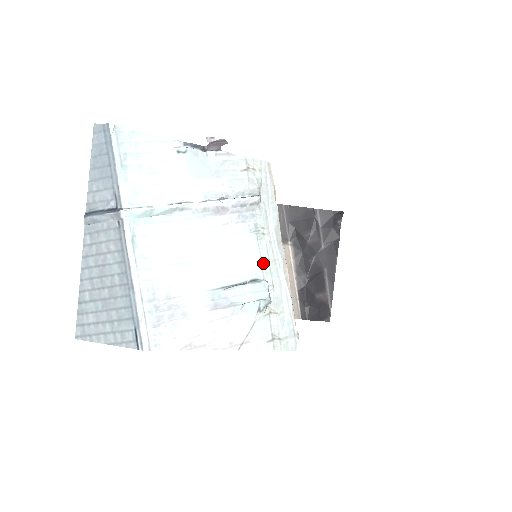
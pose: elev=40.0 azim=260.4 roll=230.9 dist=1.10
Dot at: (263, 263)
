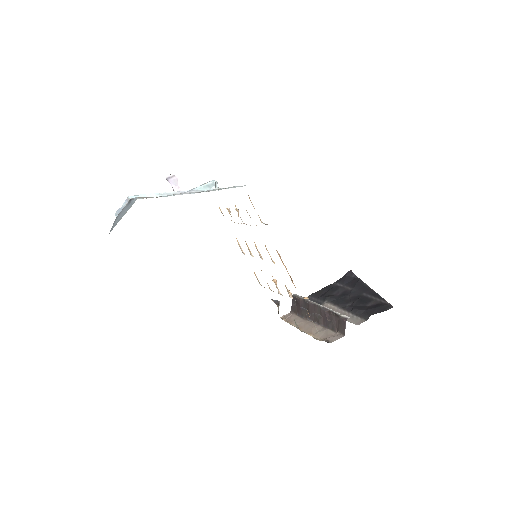
Dot at: occluded
